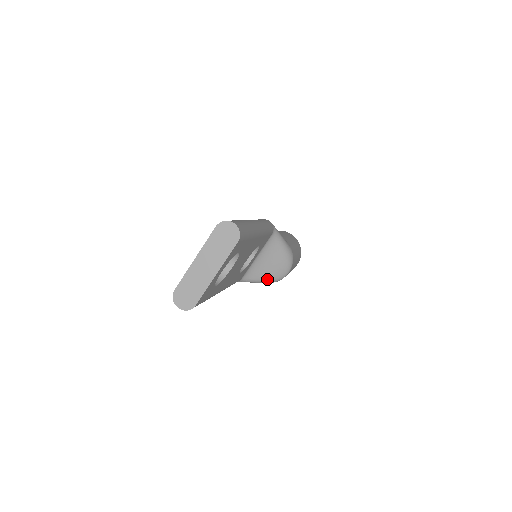
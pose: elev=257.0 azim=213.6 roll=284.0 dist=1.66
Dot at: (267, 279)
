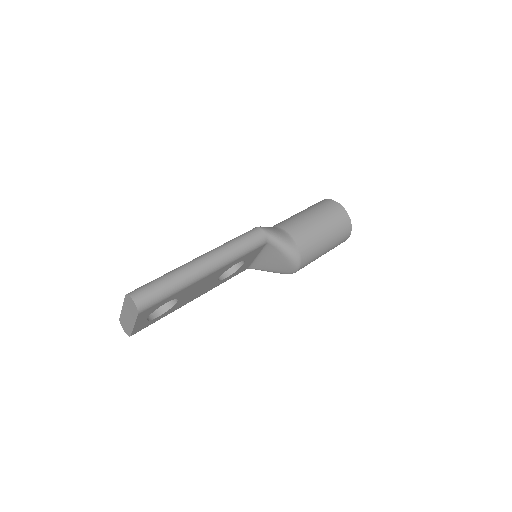
Dot at: (275, 272)
